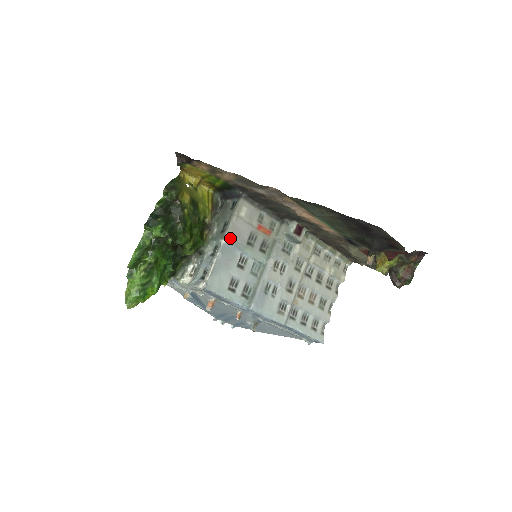
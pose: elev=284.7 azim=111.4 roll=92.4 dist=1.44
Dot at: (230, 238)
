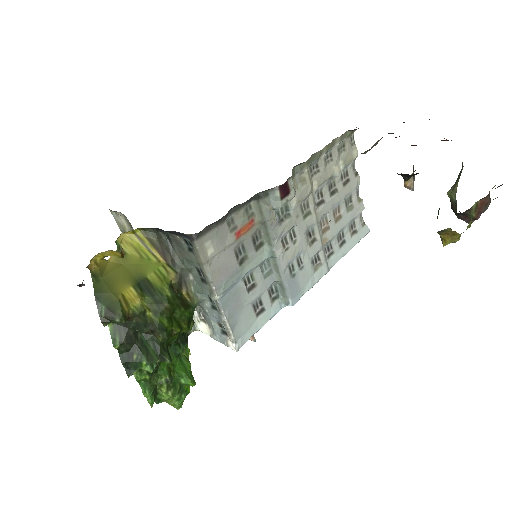
Dot at: (220, 287)
